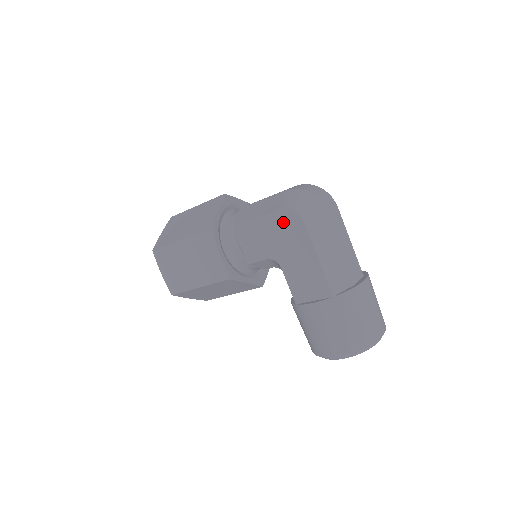
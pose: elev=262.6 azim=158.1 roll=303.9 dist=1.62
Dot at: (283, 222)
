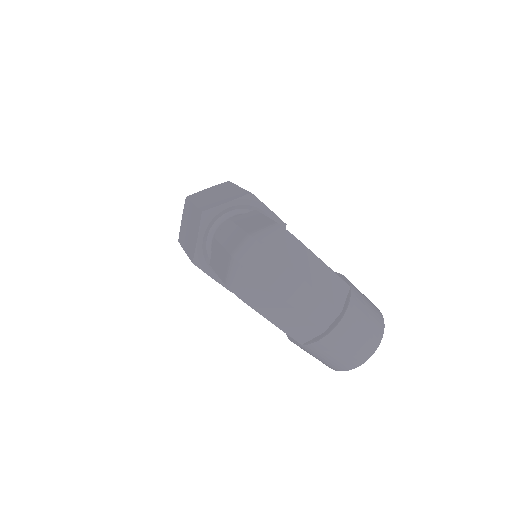
Dot at: occluded
